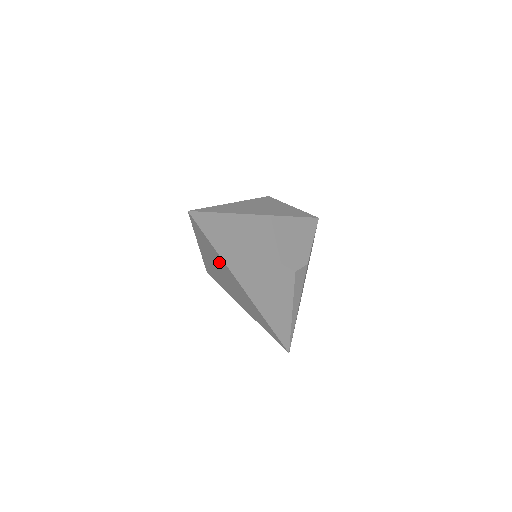
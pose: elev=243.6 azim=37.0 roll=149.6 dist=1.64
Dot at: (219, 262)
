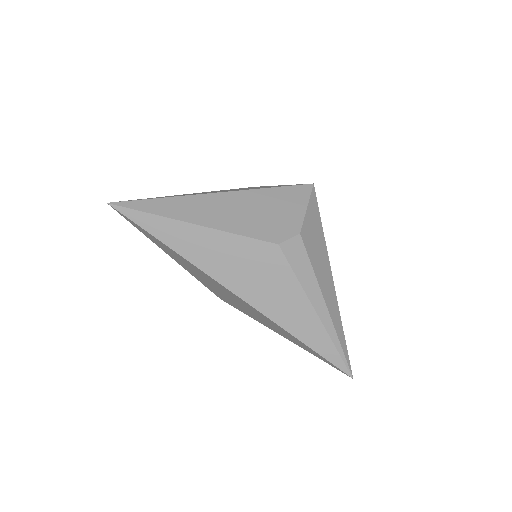
Dot at: (185, 262)
